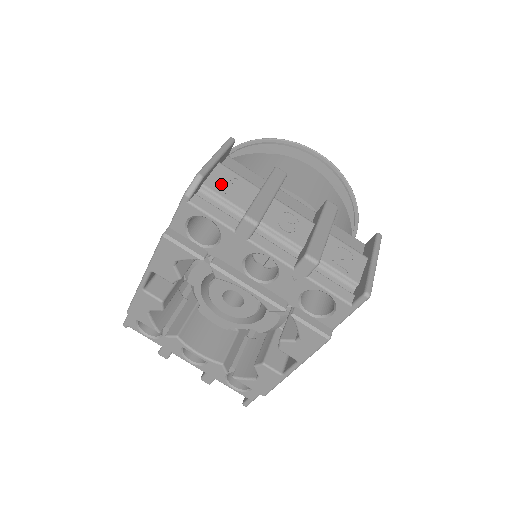
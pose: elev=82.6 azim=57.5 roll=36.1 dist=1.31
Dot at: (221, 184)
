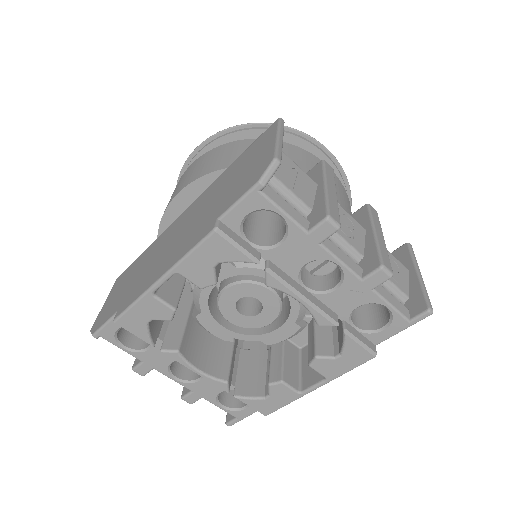
Dot at: (285, 173)
